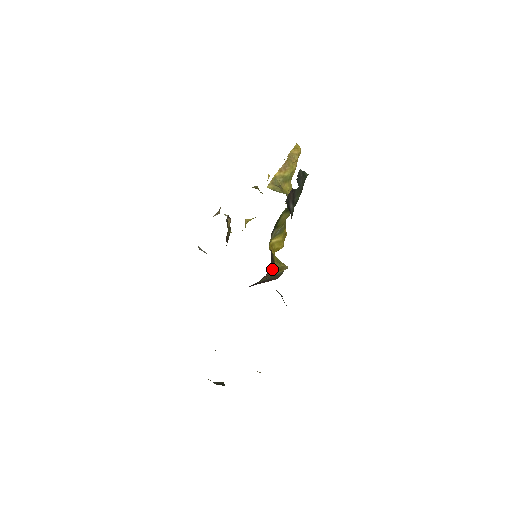
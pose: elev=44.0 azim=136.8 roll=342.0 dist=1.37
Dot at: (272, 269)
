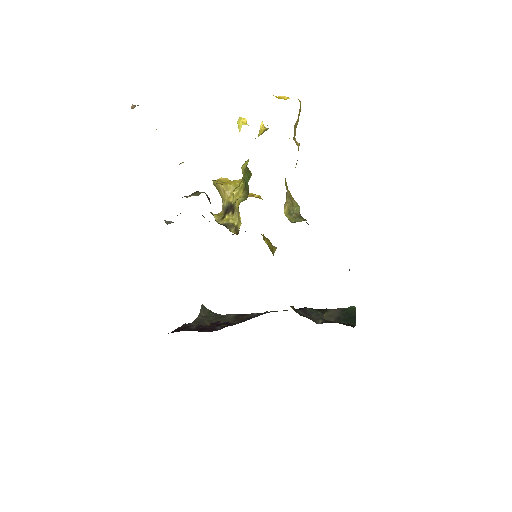
Dot at: occluded
